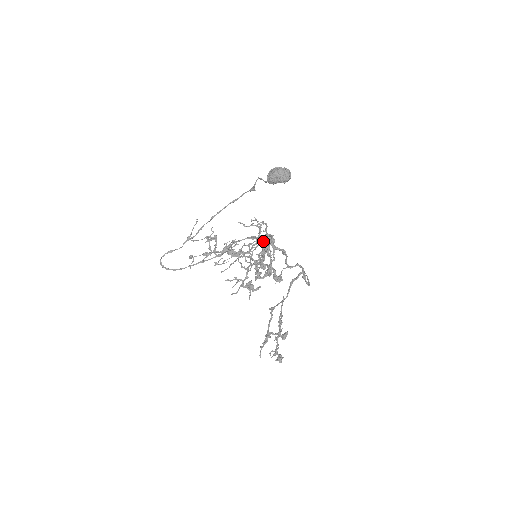
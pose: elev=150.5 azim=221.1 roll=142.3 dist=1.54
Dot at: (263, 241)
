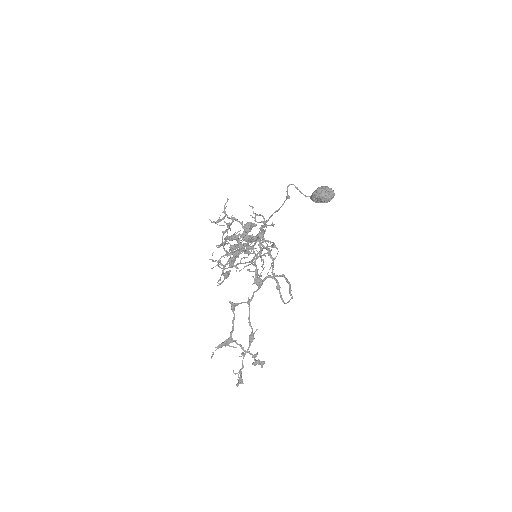
Dot at: (239, 221)
